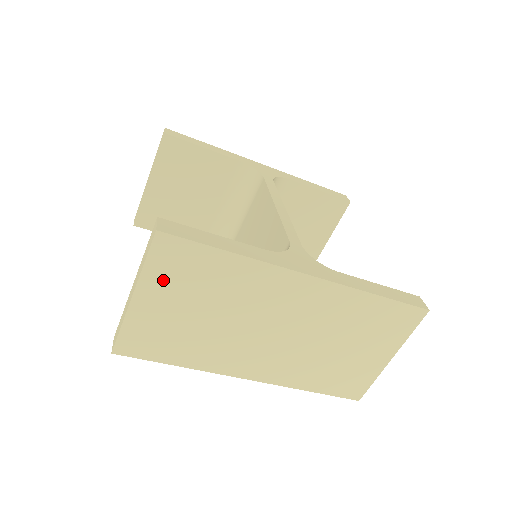
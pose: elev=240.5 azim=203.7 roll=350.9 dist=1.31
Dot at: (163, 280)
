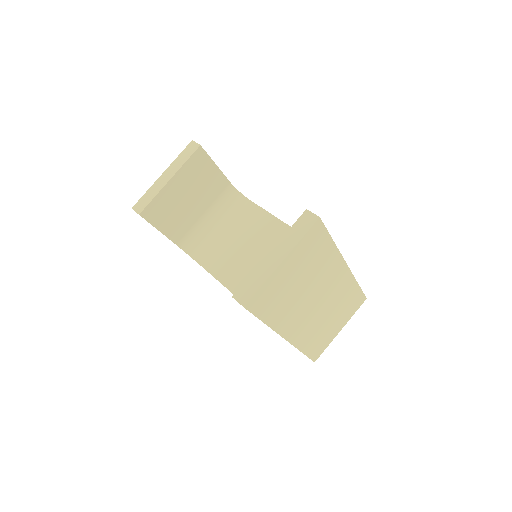
Dot at: (301, 253)
